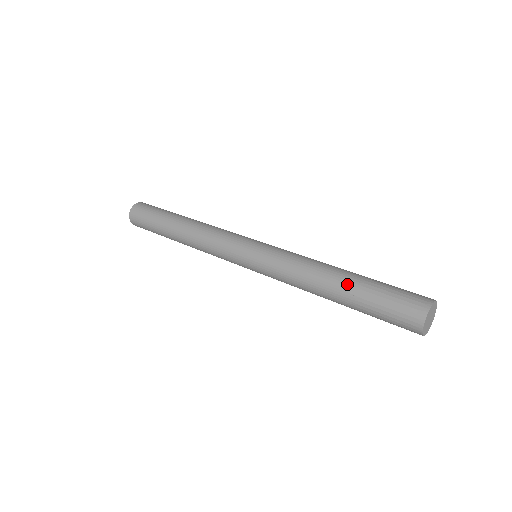
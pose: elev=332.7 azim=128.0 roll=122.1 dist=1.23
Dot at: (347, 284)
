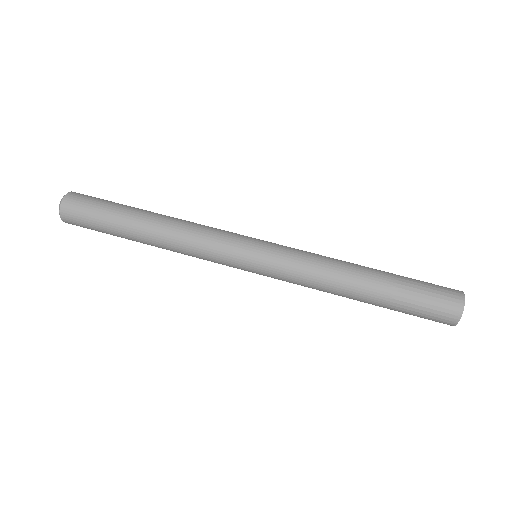
Dot at: (372, 304)
